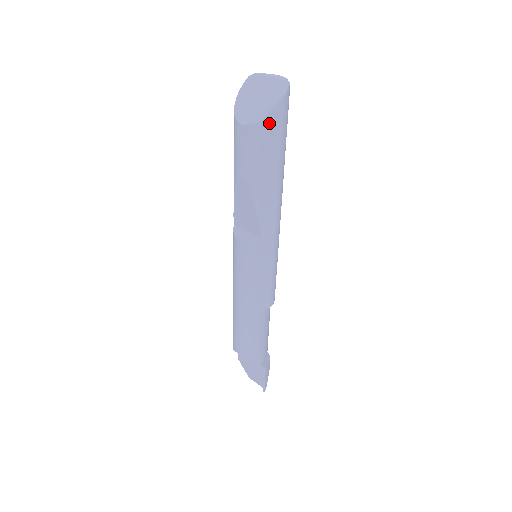
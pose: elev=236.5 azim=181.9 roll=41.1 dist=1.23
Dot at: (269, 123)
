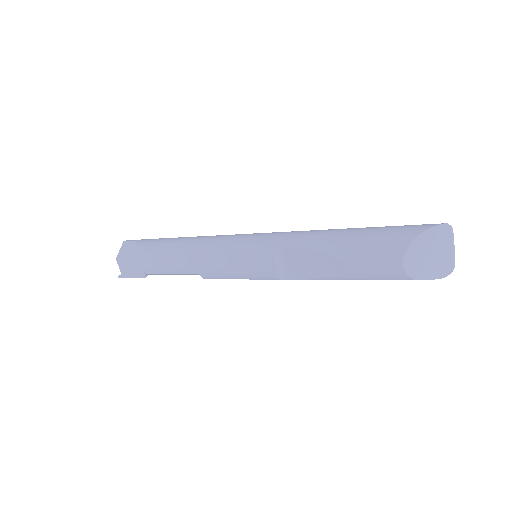
Dot at: (412, 279)
